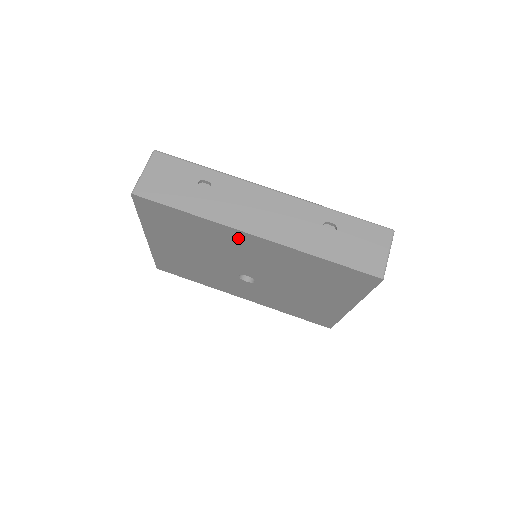
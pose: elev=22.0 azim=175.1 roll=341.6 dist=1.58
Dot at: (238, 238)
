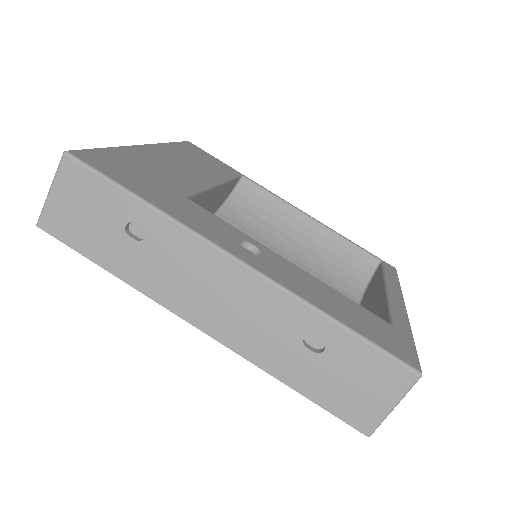
Dot at: occluded
